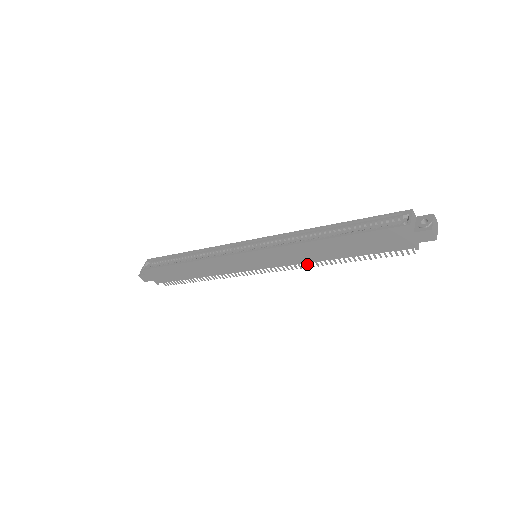
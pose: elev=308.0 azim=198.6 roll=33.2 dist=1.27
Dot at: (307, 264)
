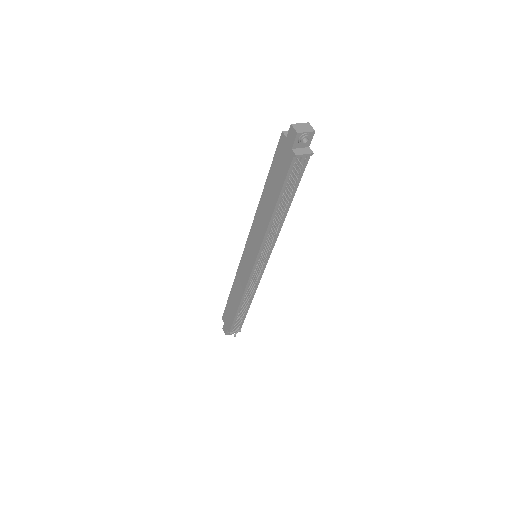
Dot at: (270, 239)
